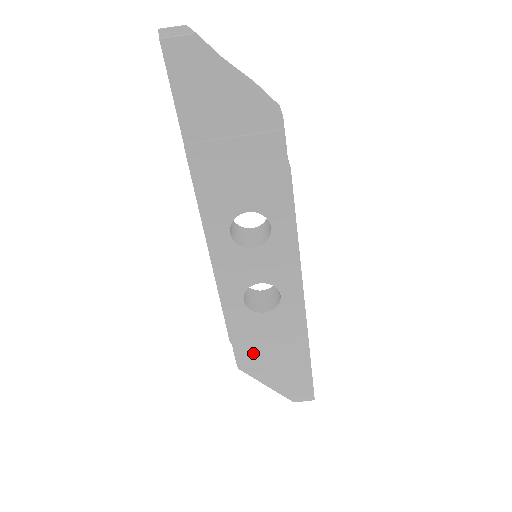
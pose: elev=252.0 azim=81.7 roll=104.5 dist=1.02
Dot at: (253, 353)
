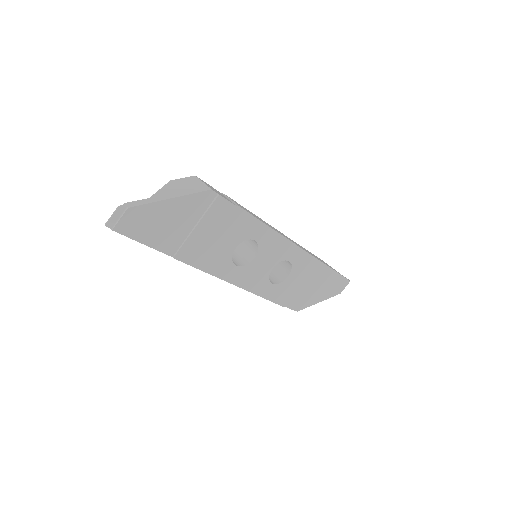
Dot at: (299, 298)
